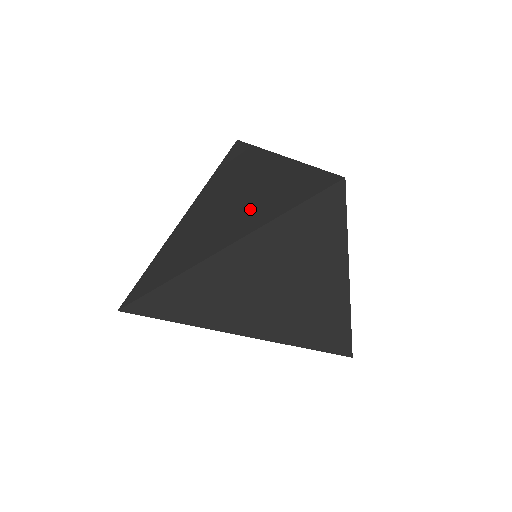
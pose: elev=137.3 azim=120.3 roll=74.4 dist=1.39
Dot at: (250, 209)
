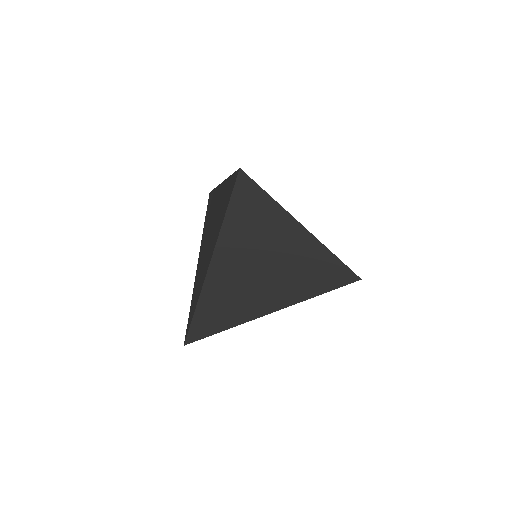
Dot at: (284, 282)
